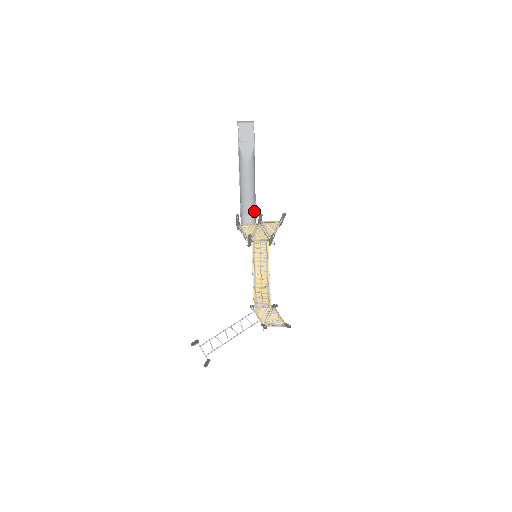
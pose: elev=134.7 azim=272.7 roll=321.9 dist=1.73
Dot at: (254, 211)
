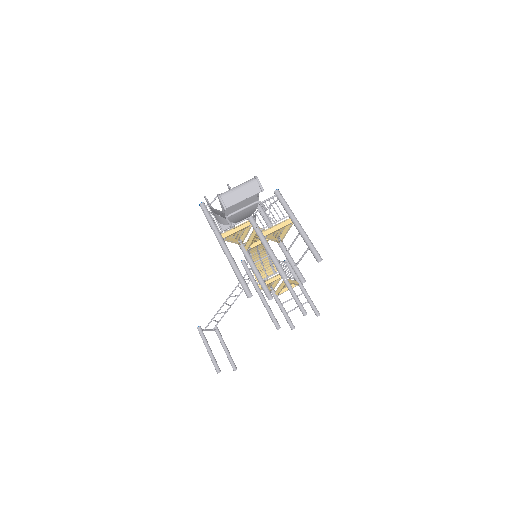
Dot at: occluded
